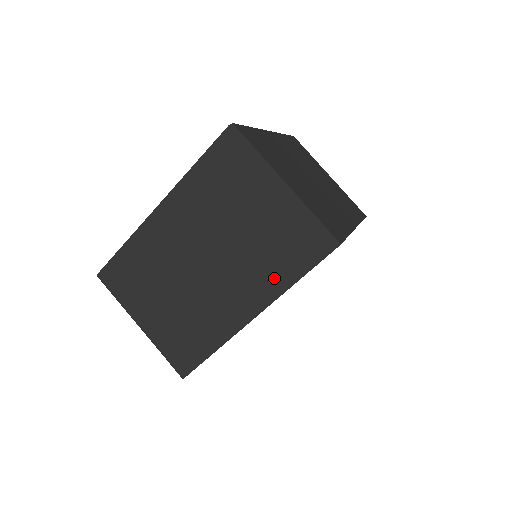
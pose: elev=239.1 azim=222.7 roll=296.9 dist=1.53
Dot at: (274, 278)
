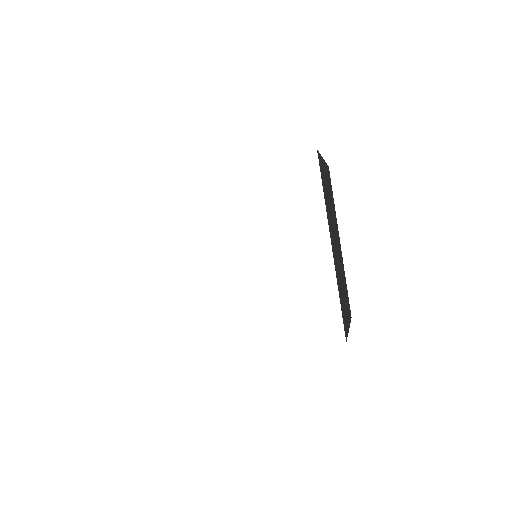
Dot at: occluded
